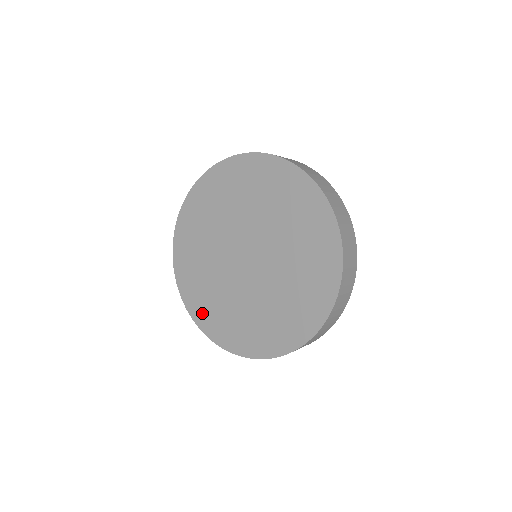
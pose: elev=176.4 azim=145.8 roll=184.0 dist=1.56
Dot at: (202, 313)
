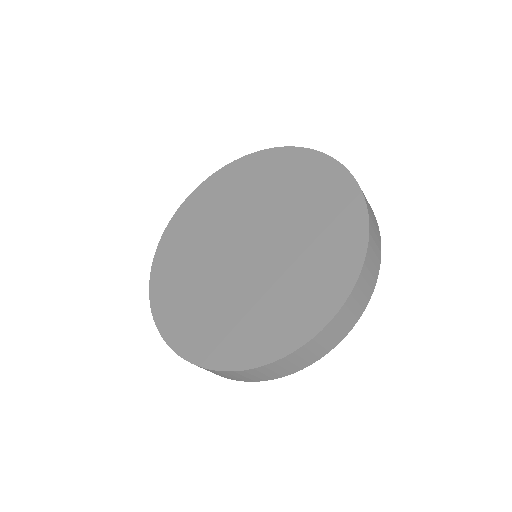
Dot at: (254, 346)
